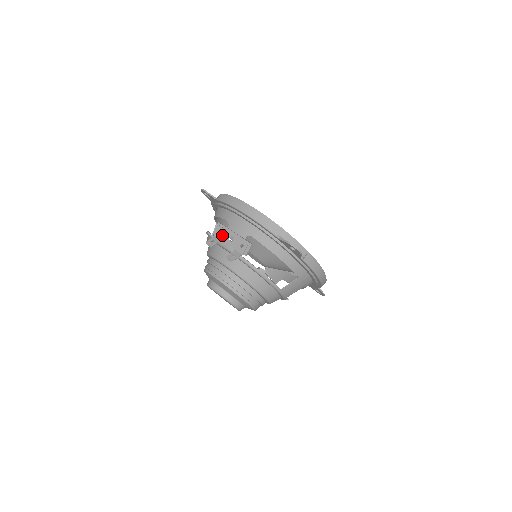
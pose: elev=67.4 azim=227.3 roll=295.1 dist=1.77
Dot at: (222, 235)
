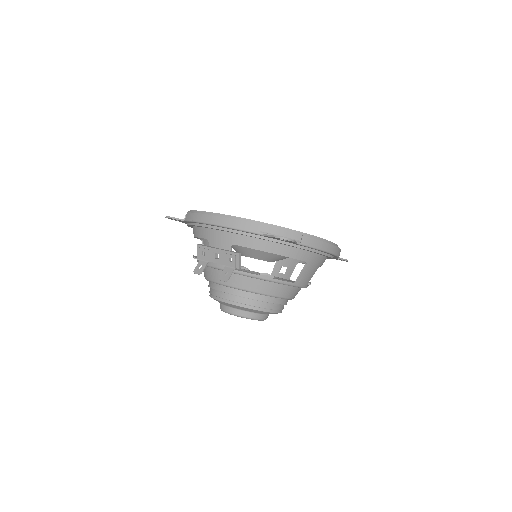
Dot at: (206, 256)
